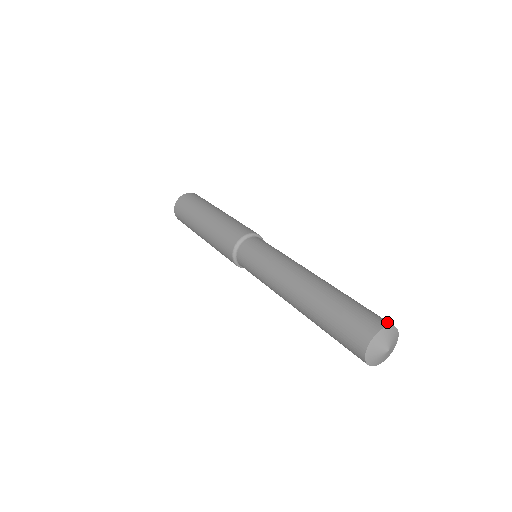
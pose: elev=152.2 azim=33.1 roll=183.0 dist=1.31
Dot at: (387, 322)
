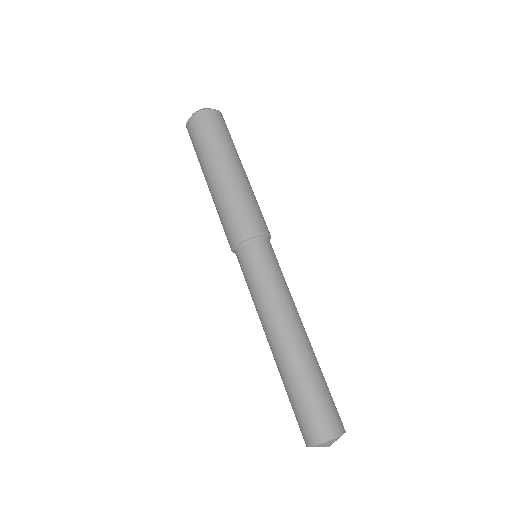
Dot at: (322, 436)
